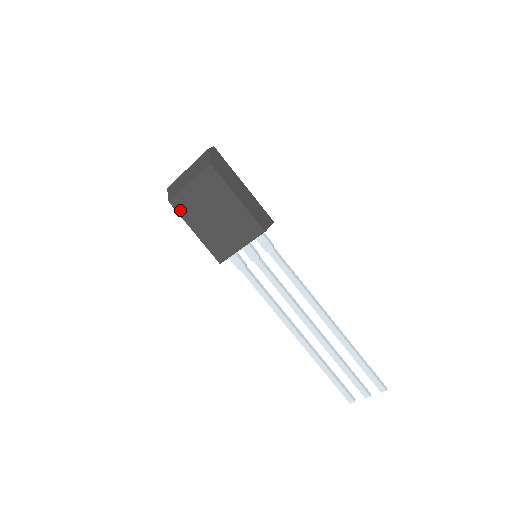
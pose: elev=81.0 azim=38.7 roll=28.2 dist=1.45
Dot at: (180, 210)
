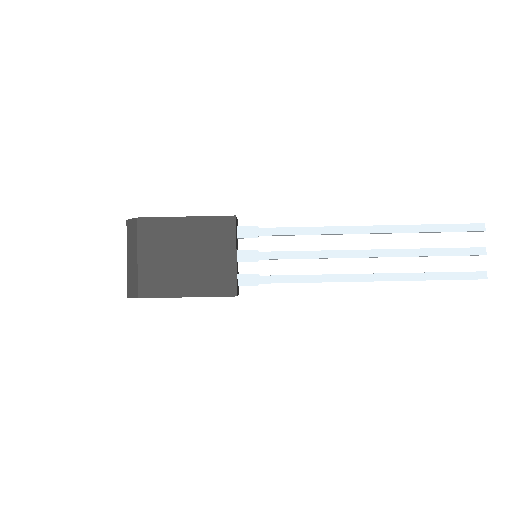
Dot at: (154, 292)
